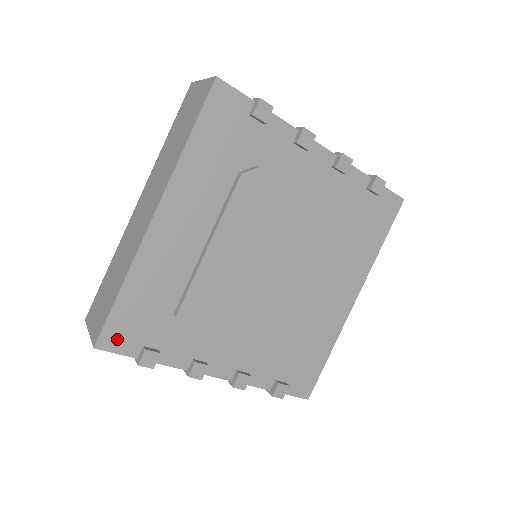
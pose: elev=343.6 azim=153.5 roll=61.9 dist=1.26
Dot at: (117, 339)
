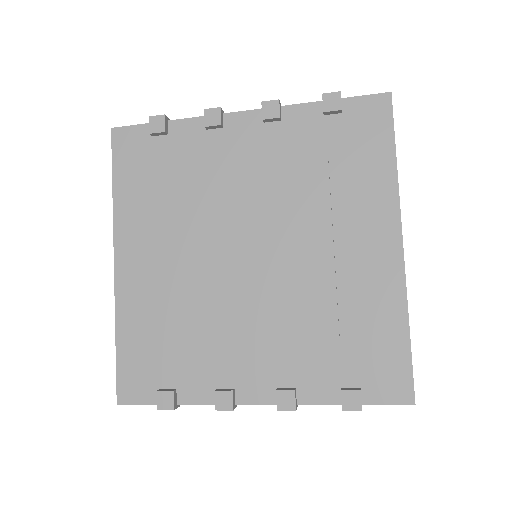
Dot at: (133, 389)
